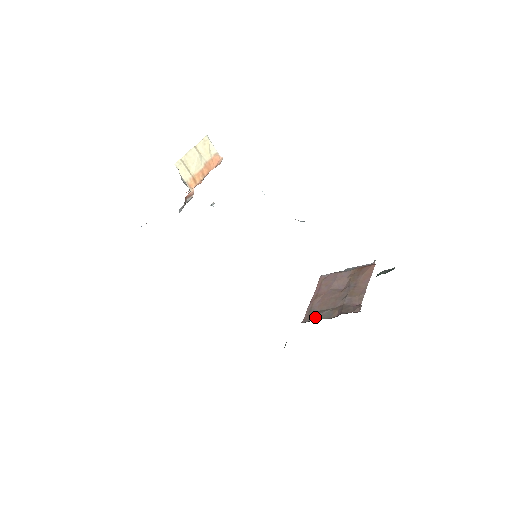
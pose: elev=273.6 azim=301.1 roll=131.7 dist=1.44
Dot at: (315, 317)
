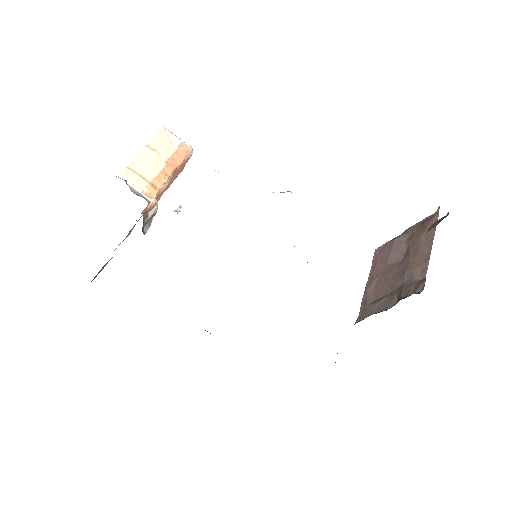
Dot at: (370, 311)
